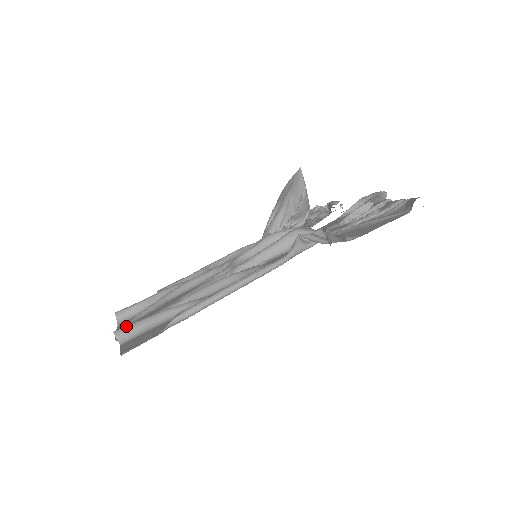
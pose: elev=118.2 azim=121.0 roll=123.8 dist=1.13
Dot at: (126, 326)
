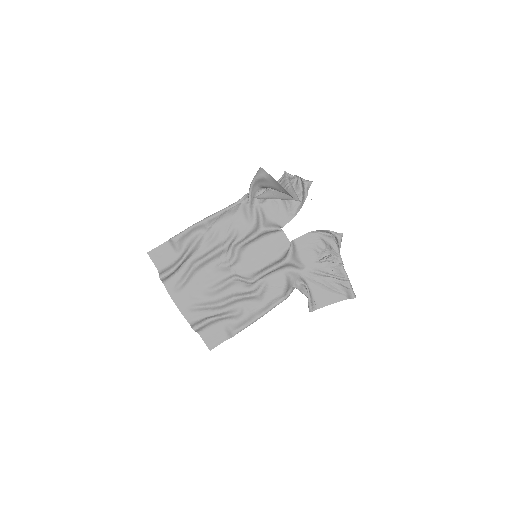
Dot at: (200, 327)
